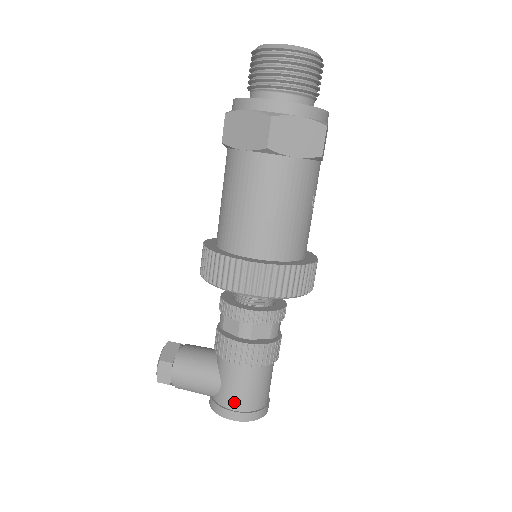
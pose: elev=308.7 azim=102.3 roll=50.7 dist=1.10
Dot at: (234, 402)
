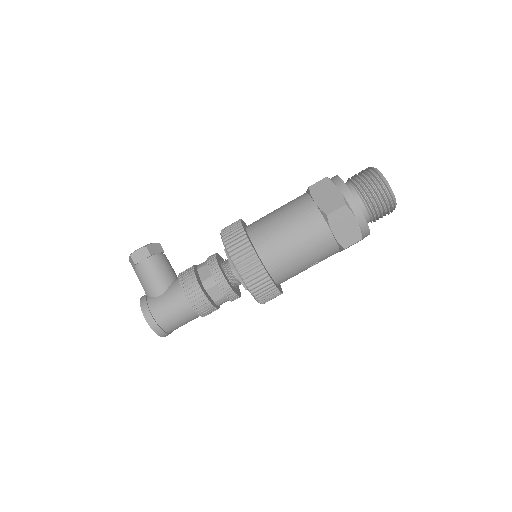
Dot at: (158, 311)
